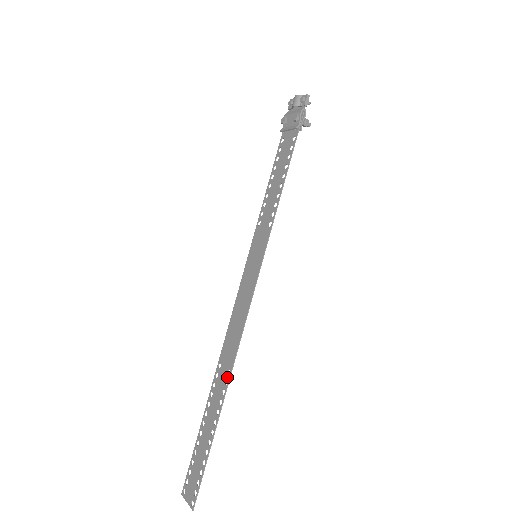
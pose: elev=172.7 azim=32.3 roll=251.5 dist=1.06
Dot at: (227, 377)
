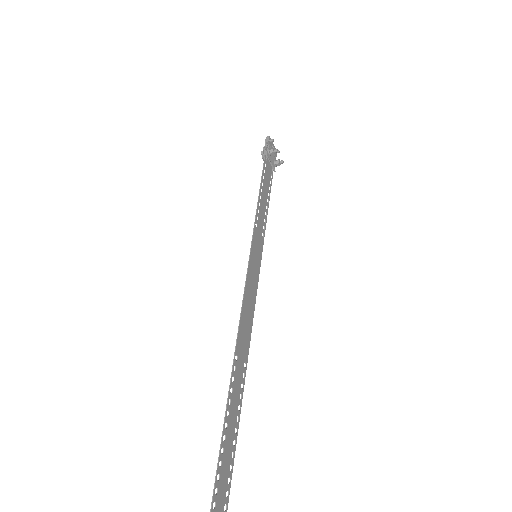
Dot at: (235, 363)
